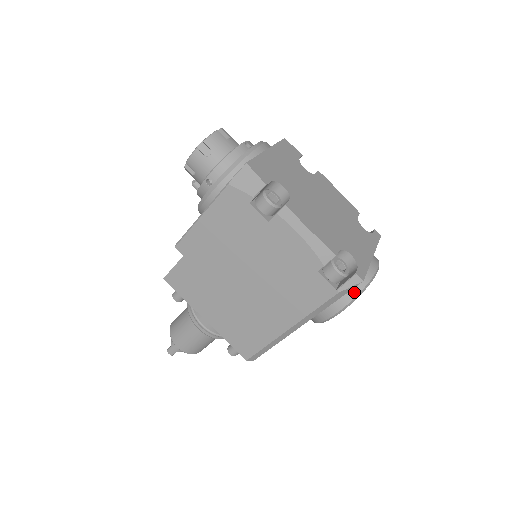
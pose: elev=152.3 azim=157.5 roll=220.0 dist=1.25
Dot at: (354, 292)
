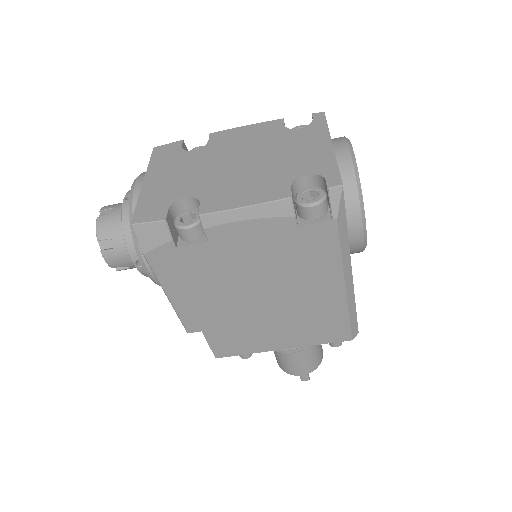
Dot at: (353, 197)
